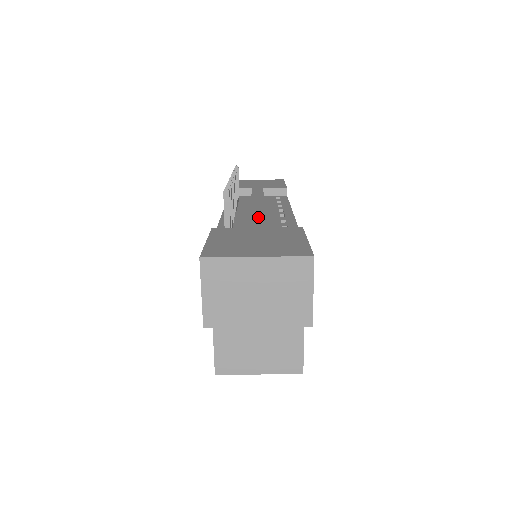
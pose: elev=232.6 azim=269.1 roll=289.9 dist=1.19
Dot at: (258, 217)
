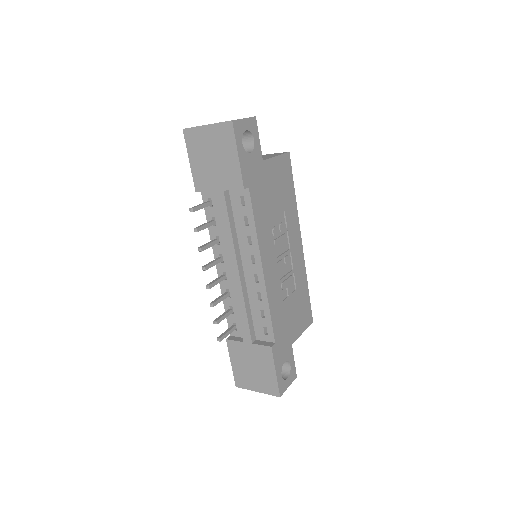
Dot at: (243, 317)
